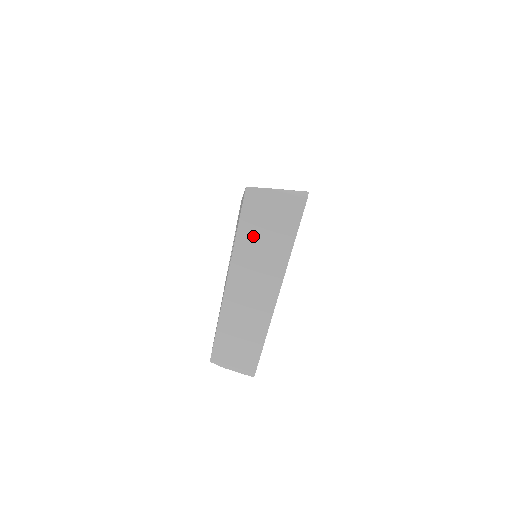
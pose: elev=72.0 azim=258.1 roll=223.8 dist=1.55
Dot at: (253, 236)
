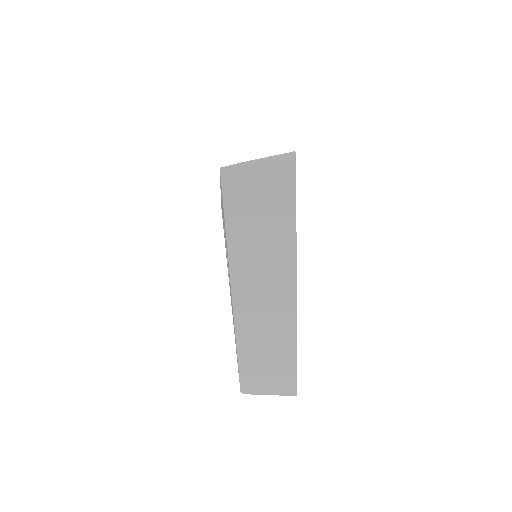
Dot at: (246, 226)
